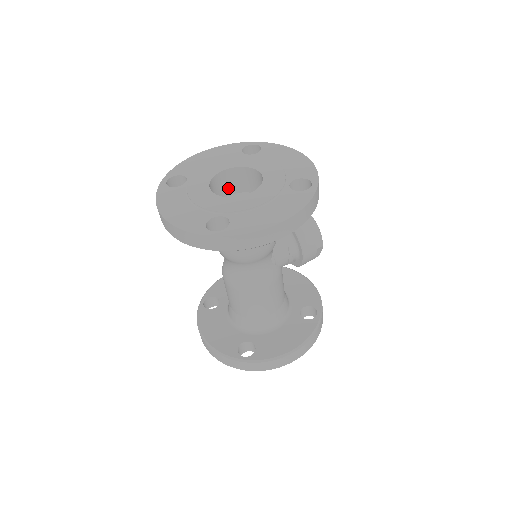
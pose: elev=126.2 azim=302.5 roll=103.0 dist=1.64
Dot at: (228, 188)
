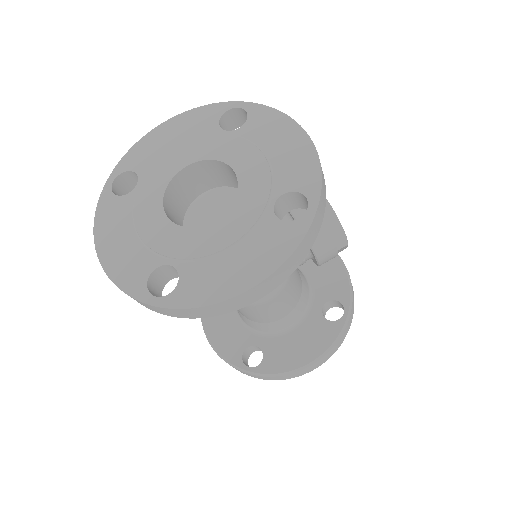
Dot at: (201, 184)
